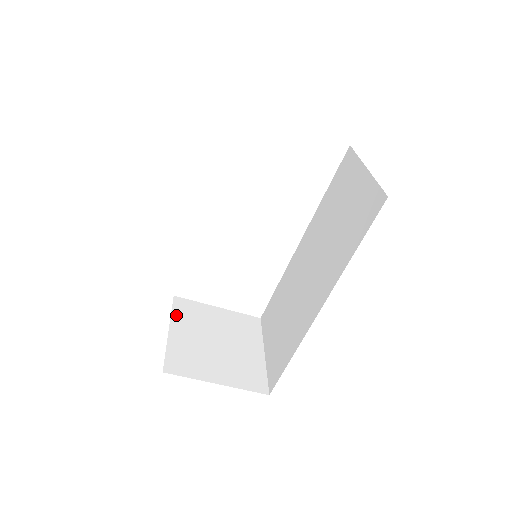
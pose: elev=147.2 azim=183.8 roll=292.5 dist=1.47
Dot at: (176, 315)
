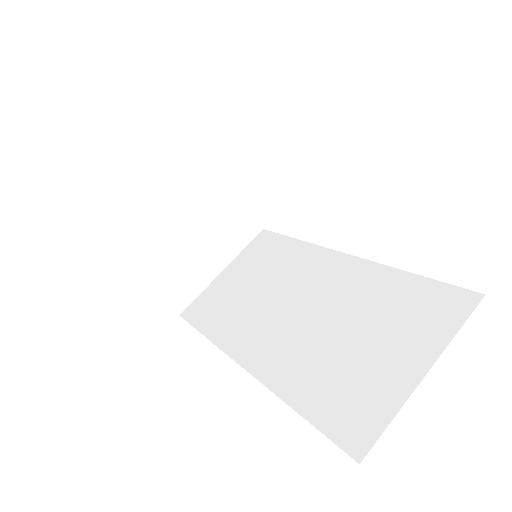
Dot at: (176, 169)
